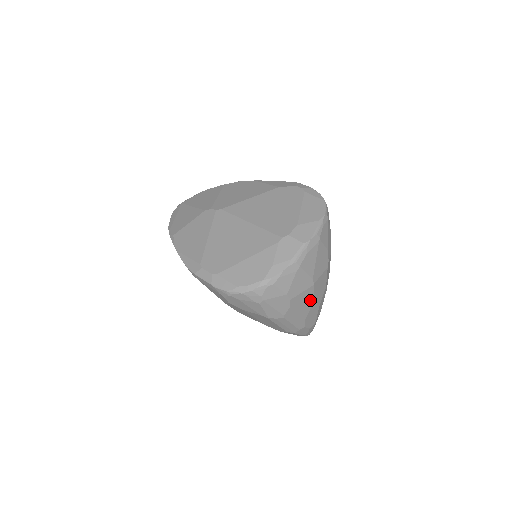
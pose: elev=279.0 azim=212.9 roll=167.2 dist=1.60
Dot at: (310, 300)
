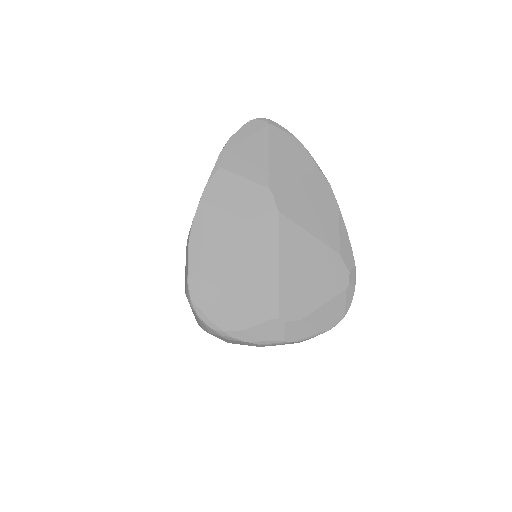
Dot at: occluded
